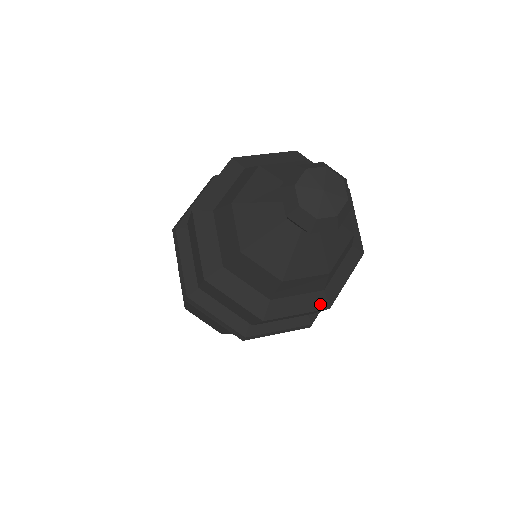
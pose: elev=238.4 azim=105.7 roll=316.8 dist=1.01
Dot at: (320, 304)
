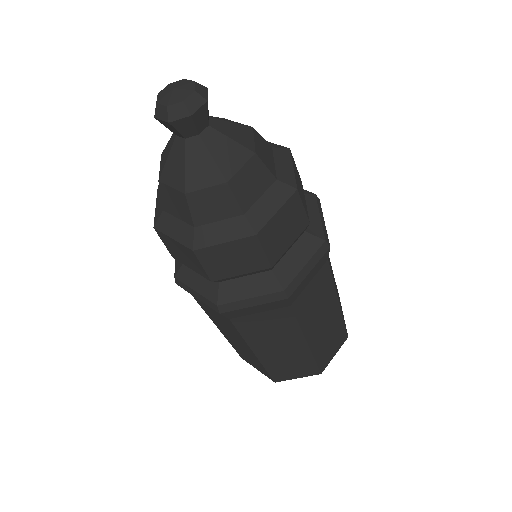
Dot at: (286, 192)
